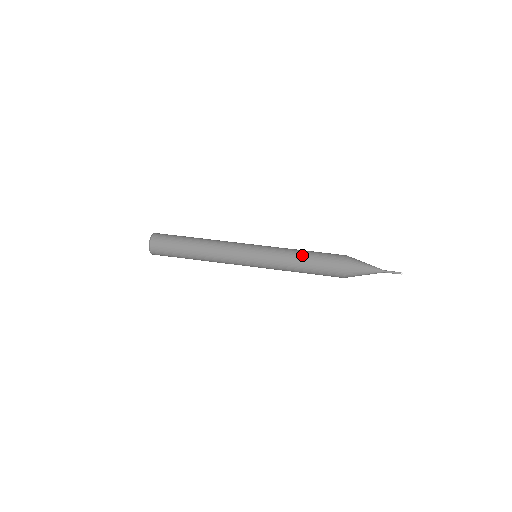
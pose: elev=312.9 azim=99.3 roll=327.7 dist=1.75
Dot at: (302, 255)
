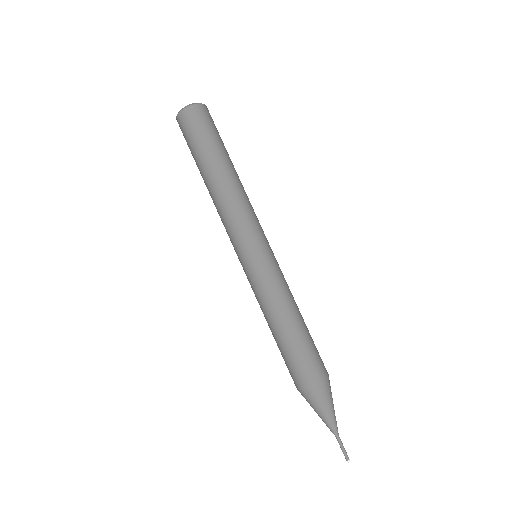
Dot at: (278, 324)
